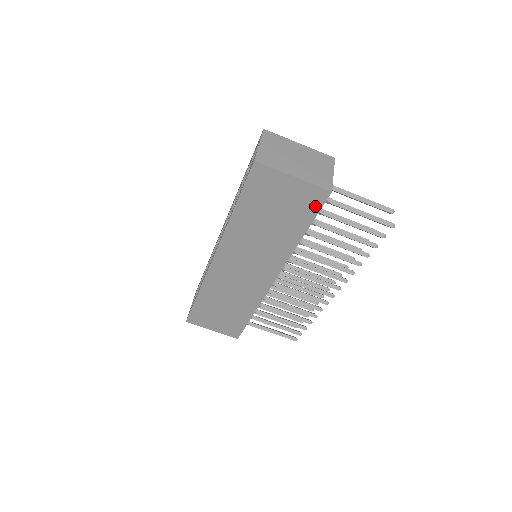
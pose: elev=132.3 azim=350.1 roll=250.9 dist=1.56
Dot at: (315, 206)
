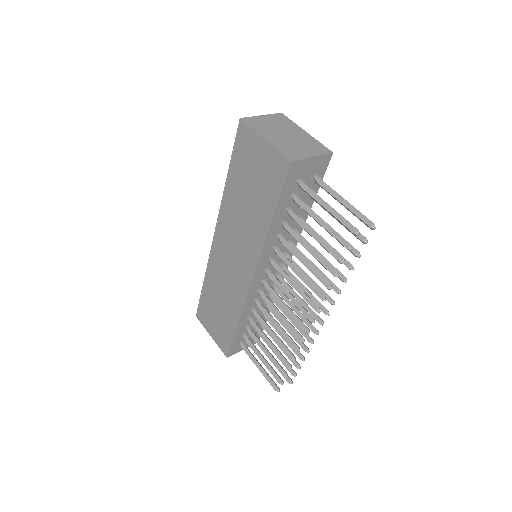
Dot at: (280, 180)
